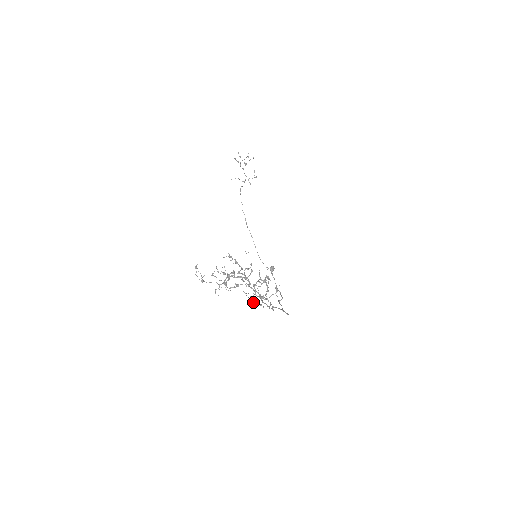
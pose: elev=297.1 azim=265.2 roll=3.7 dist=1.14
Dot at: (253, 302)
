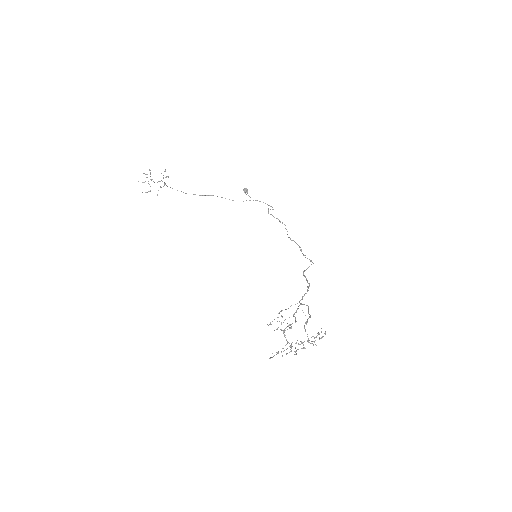
Dot at: occluded
